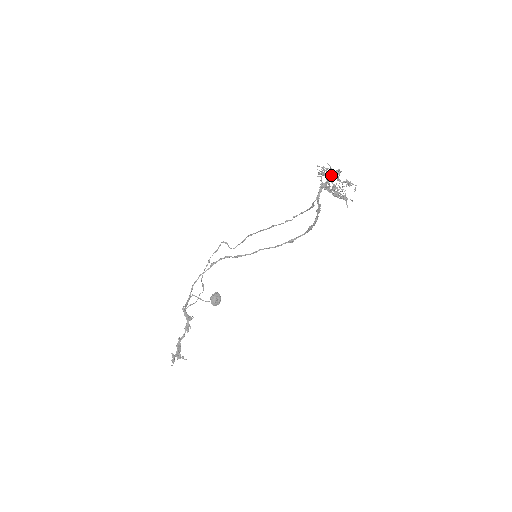
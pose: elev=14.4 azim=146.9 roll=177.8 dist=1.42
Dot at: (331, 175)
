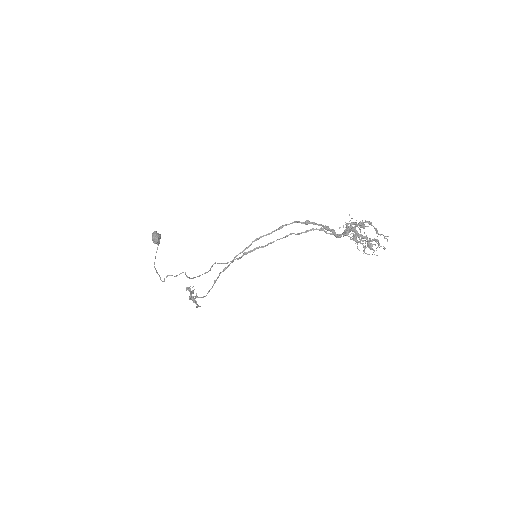
Dot at: occluded
